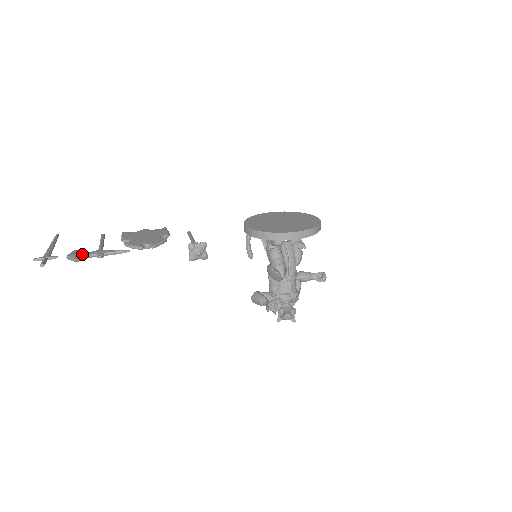
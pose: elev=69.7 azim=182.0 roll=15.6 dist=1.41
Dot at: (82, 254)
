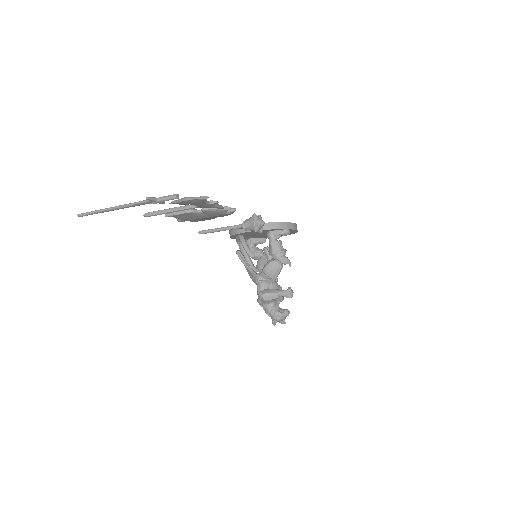
Dot at: occluded
